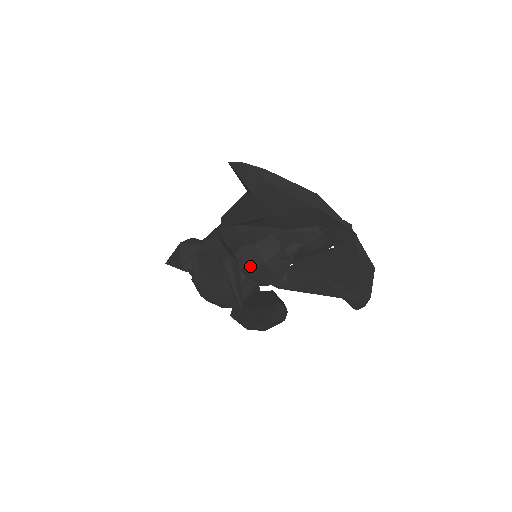
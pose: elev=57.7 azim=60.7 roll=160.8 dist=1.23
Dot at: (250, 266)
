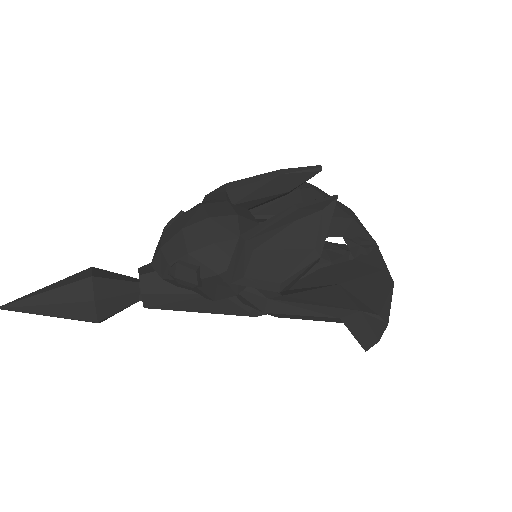
Dot at: occluded
